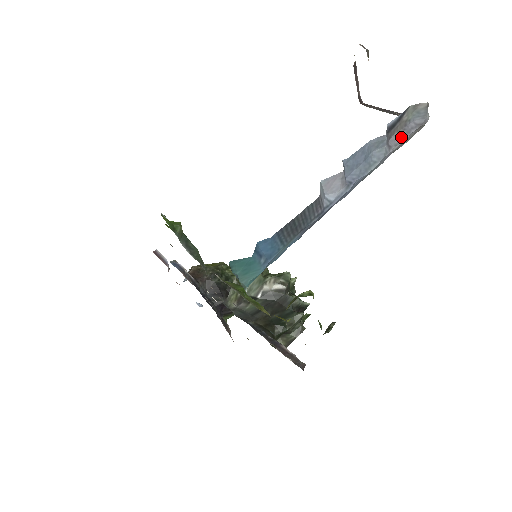
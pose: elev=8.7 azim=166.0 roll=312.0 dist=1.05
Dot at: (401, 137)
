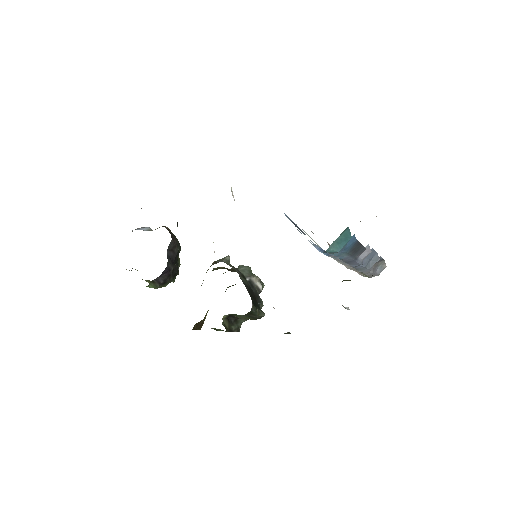
Dot at: (373, 269)
